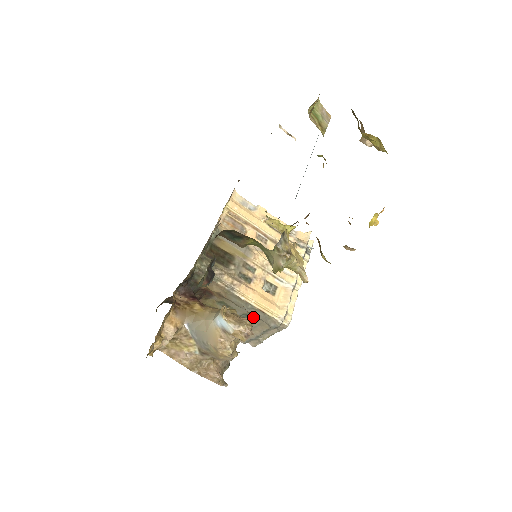
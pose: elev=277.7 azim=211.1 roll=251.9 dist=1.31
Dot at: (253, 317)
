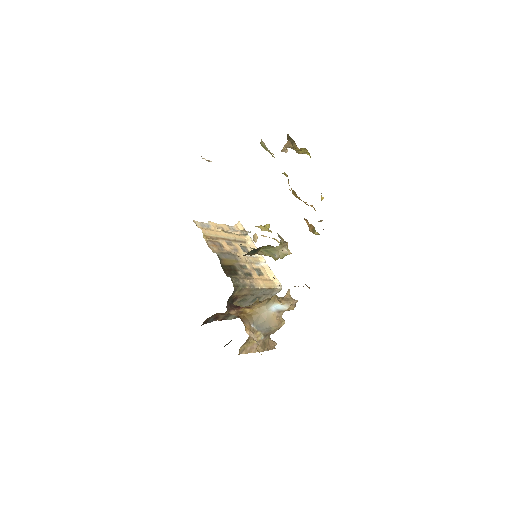
Dot at: (289, 292)
